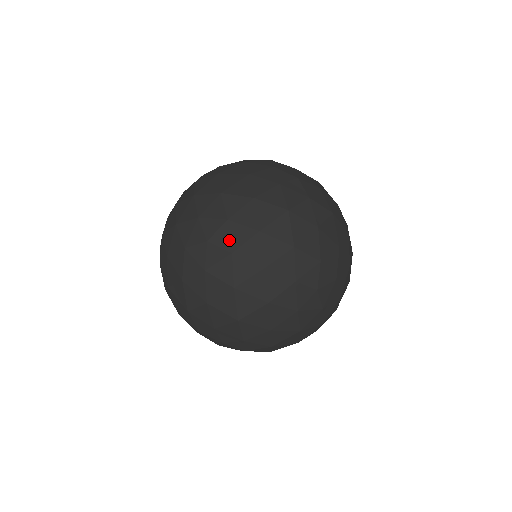
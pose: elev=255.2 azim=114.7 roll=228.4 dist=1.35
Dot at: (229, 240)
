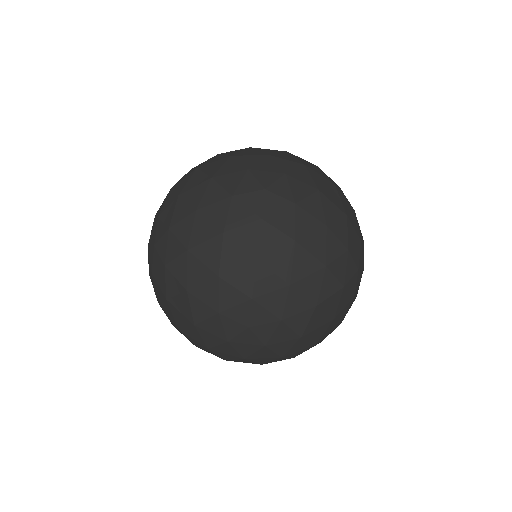
Dot at: (164, 225)
